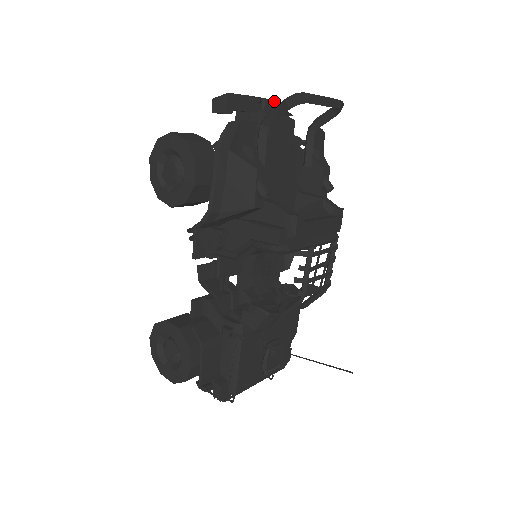
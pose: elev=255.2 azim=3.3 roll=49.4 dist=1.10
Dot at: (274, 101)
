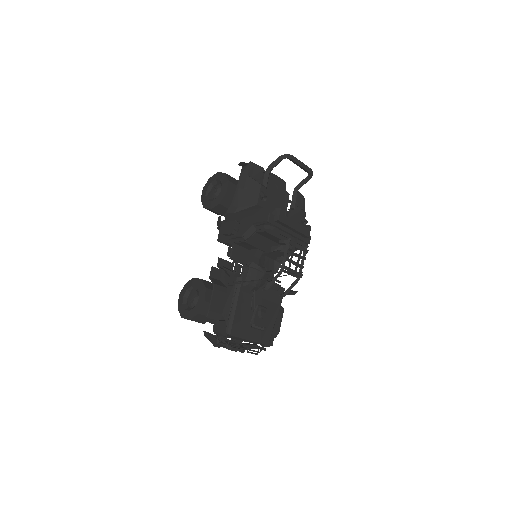
Dot at: occluded
